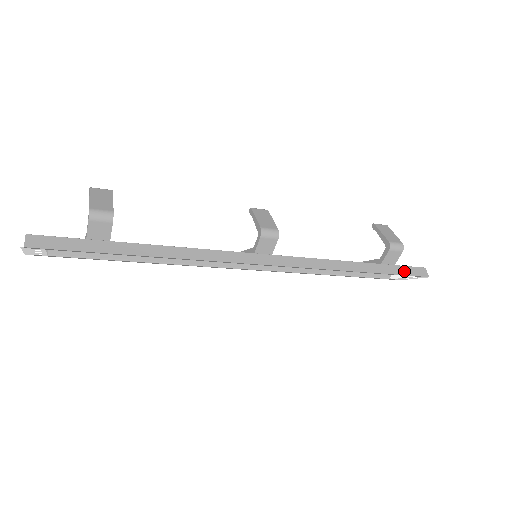
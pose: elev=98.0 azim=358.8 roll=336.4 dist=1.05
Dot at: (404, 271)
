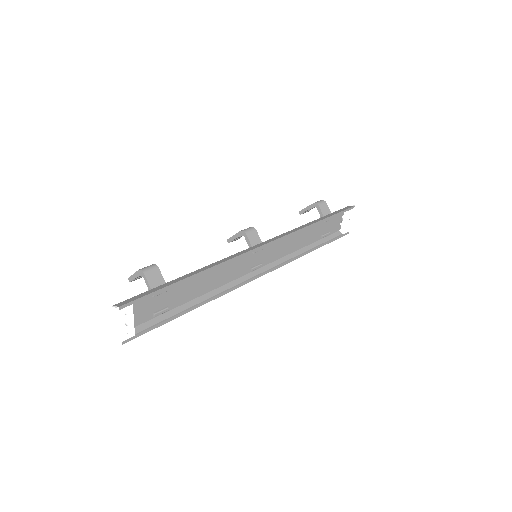
Dot at: (339, 211)
